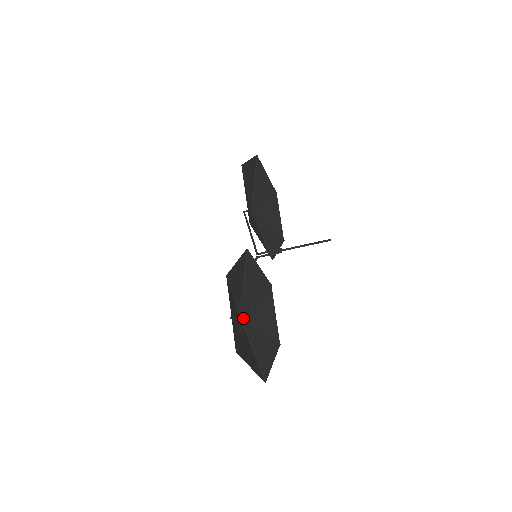
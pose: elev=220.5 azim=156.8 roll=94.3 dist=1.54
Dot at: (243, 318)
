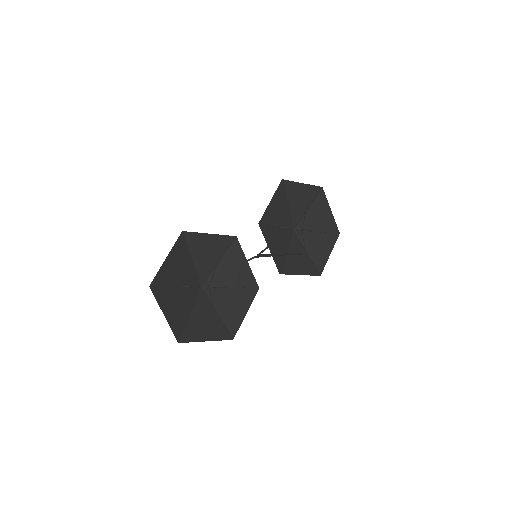
Dot at: (203, 290)
